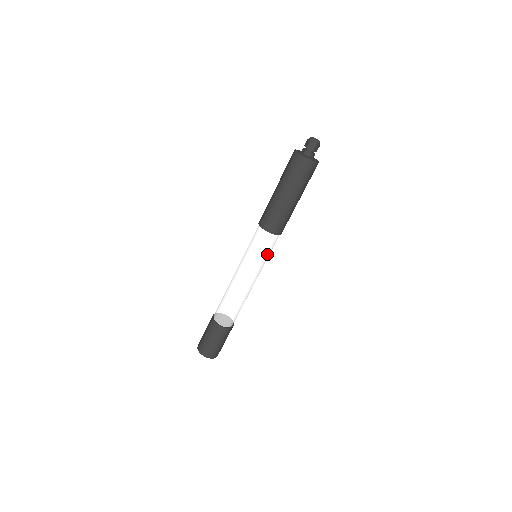
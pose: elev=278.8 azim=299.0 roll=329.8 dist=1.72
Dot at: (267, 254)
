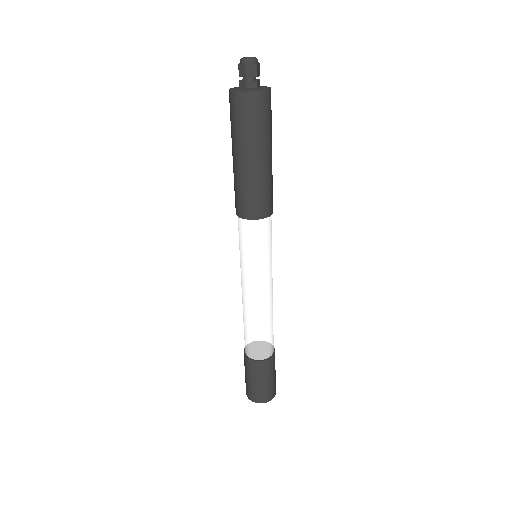
Dot at: (270, 245)
